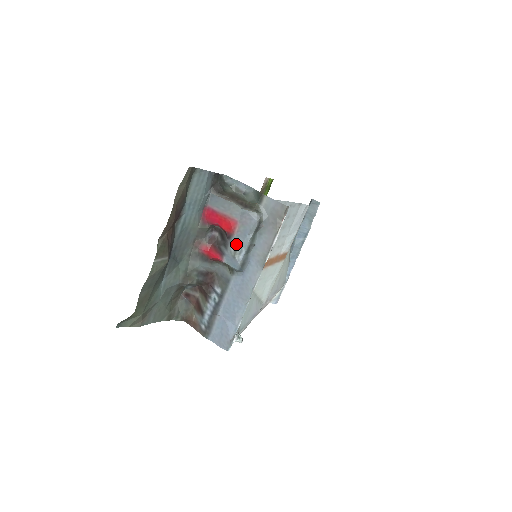
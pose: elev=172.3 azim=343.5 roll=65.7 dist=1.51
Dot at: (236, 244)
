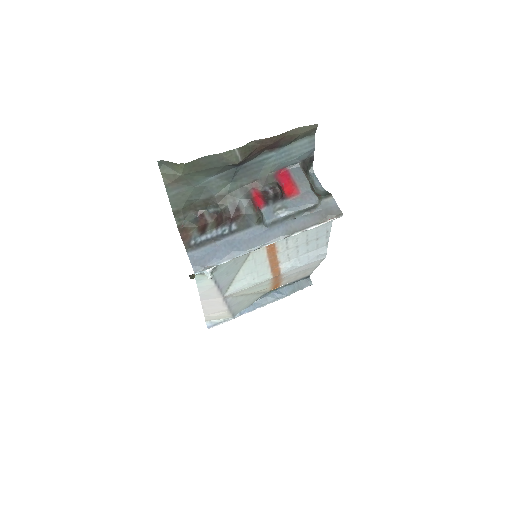
Dot at: (284, 205)
